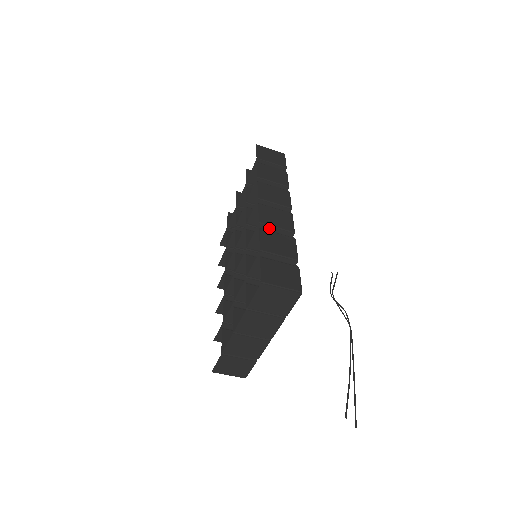
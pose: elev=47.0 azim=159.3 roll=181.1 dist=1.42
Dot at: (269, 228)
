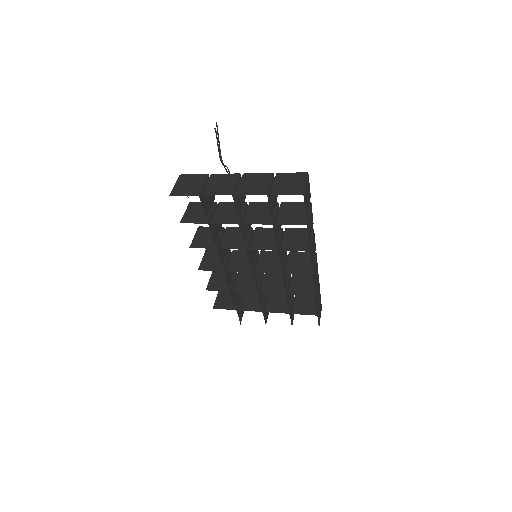
Dot at: occluded
